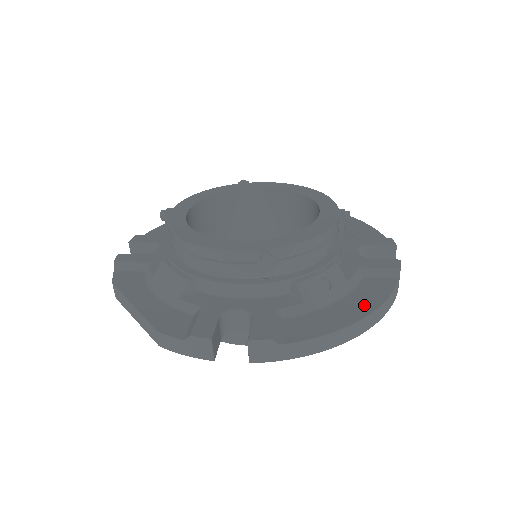
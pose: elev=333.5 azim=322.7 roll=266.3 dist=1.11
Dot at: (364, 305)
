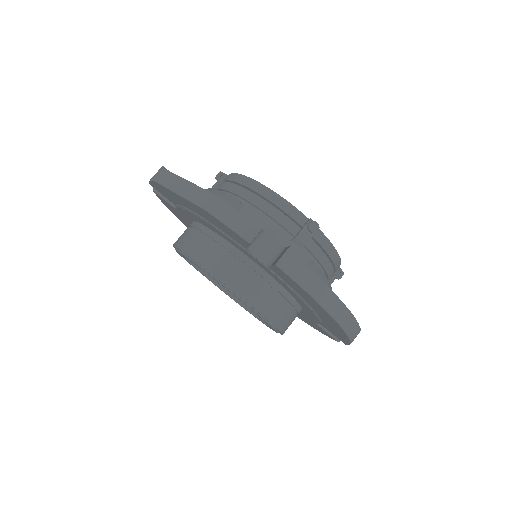
Dot at: occluded
